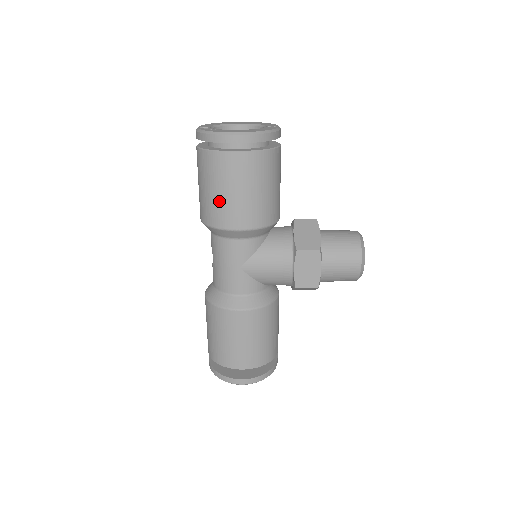
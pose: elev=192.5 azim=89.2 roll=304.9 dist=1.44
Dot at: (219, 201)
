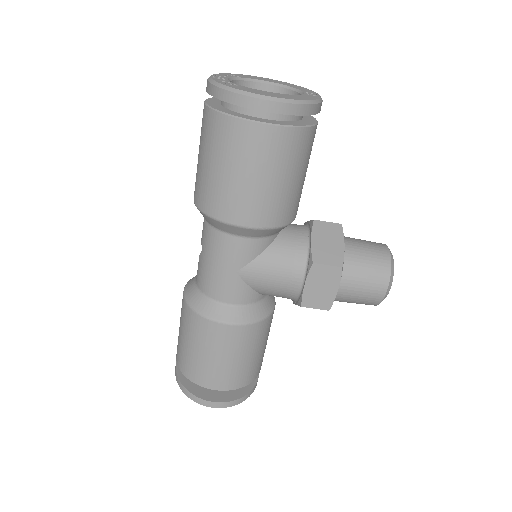
Dot at: (225, 185)
